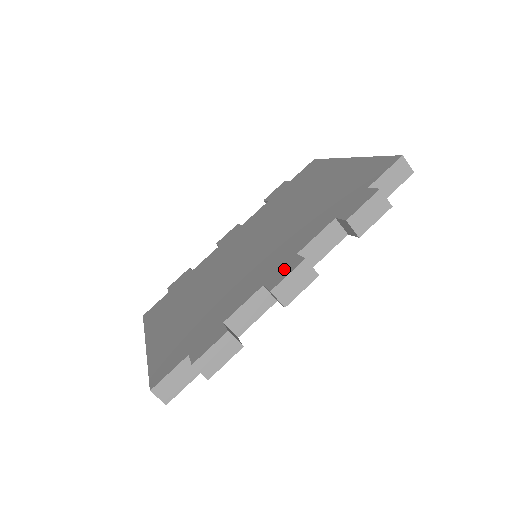
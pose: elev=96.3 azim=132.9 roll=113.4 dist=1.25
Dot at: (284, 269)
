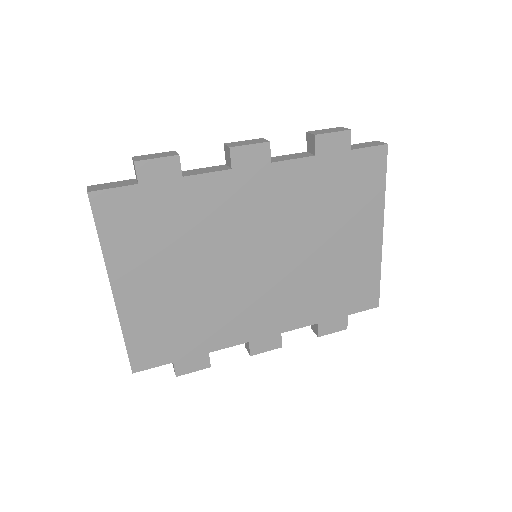
Dot at: occluded
